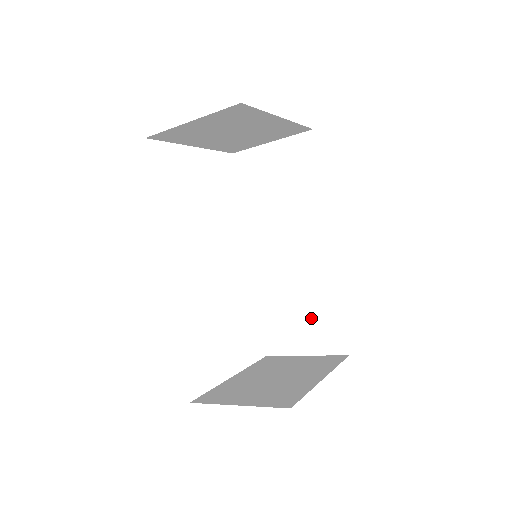
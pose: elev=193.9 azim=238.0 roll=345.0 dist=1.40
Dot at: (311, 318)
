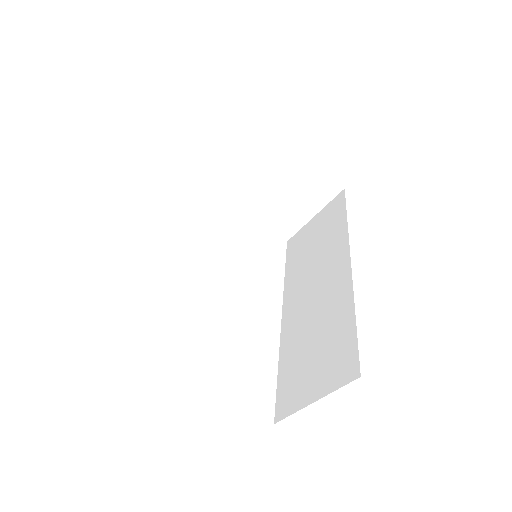
Dot at: (325, 350)
